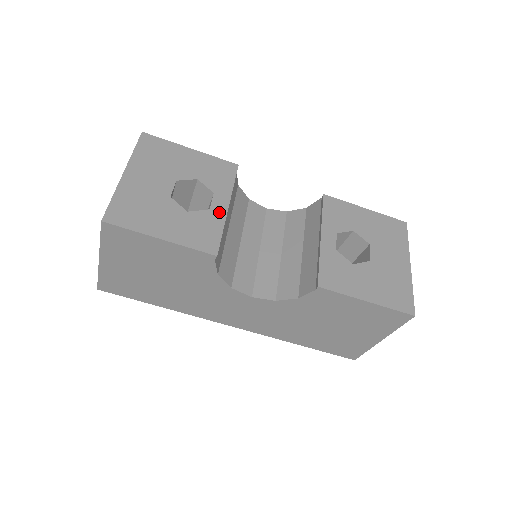
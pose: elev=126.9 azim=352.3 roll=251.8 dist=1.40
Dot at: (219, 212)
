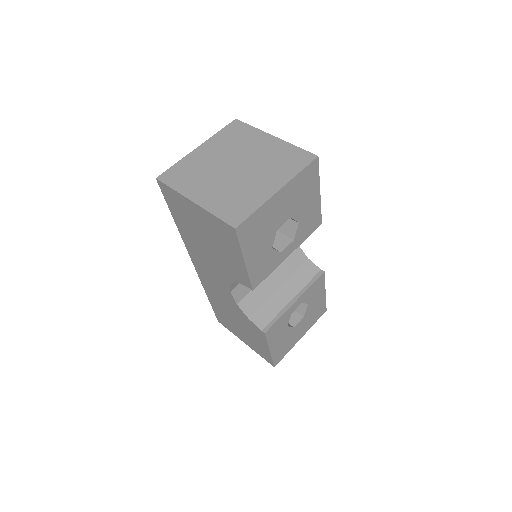
Dot at: (282, 257)
